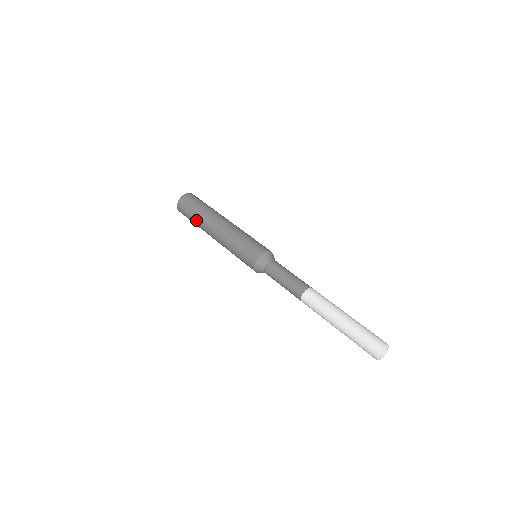
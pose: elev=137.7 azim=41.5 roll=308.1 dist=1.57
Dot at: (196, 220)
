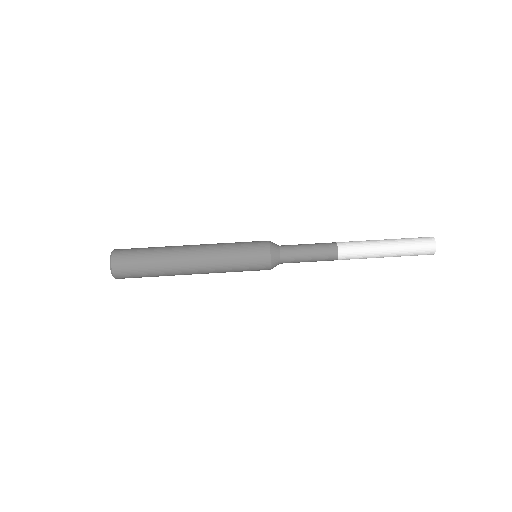
Dot at: occluded
